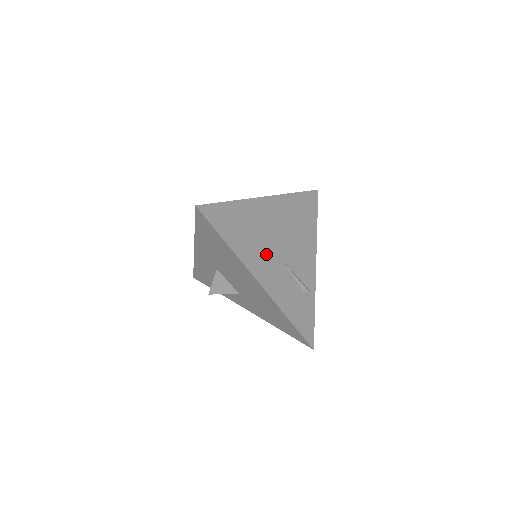
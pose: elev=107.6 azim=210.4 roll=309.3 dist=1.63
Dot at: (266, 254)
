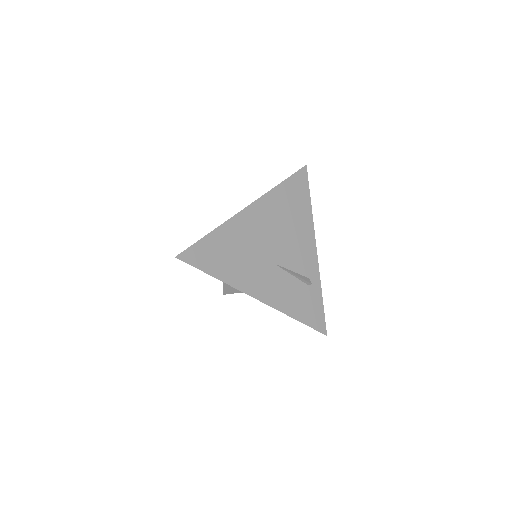
Dot at: (259, 267)
